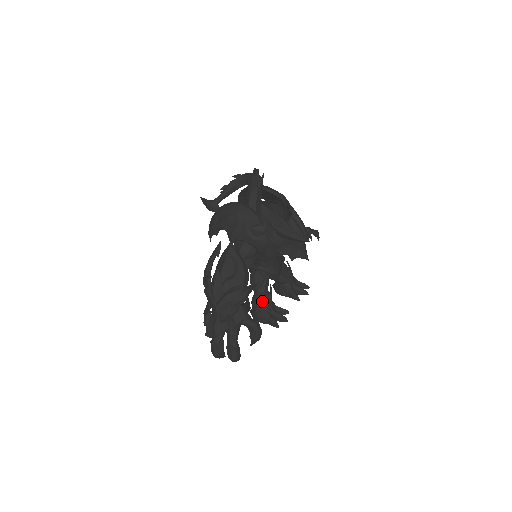
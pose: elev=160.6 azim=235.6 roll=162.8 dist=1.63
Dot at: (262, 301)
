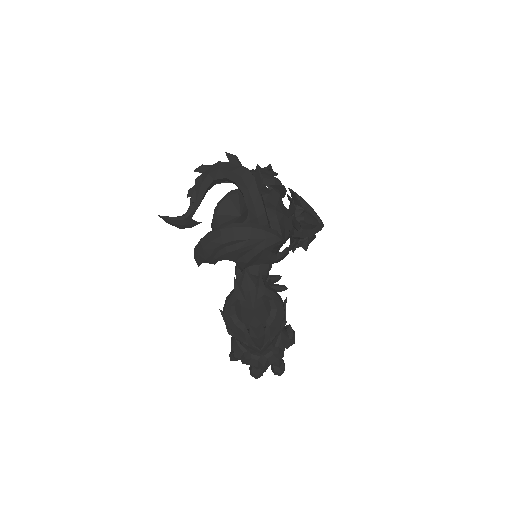
Dot at: occluded
